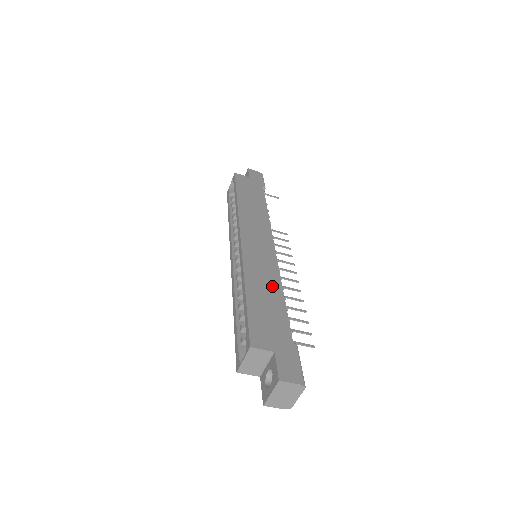
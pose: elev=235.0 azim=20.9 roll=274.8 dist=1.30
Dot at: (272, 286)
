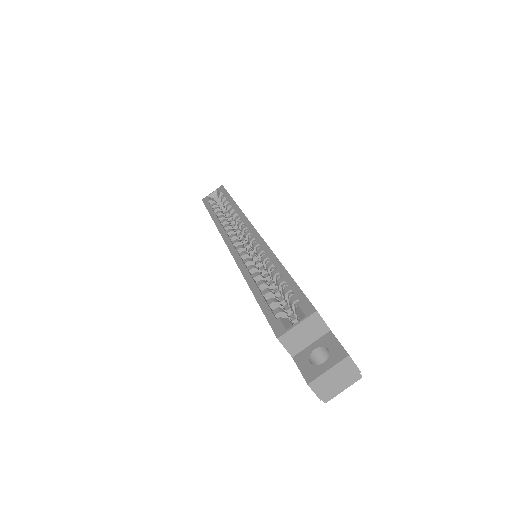
Dot at: occluded
